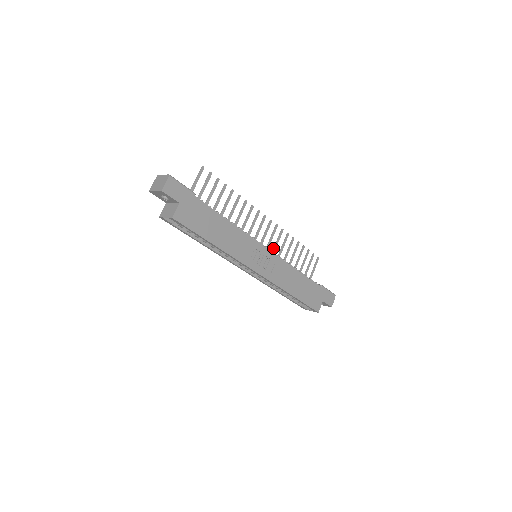
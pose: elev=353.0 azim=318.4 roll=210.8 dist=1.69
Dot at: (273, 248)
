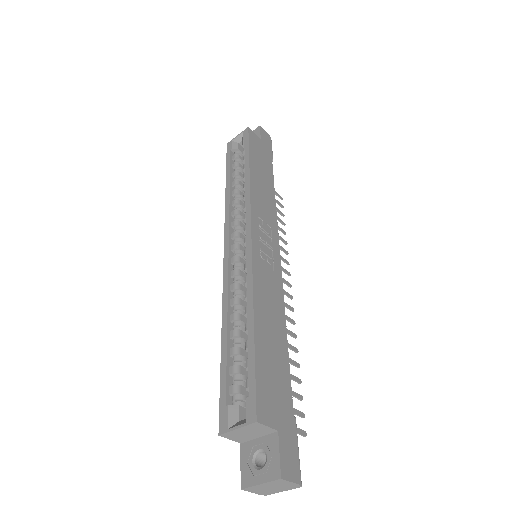
Dot at: occluded
